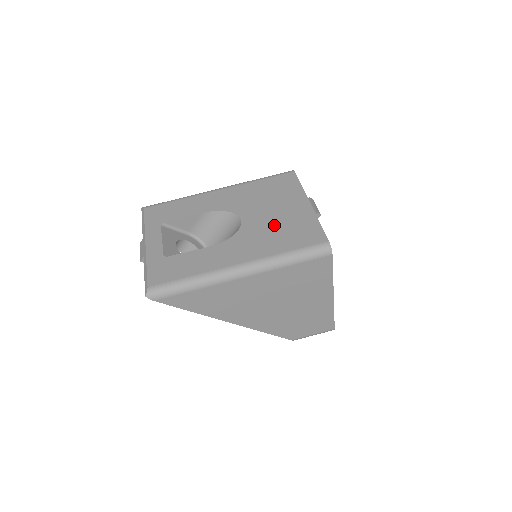
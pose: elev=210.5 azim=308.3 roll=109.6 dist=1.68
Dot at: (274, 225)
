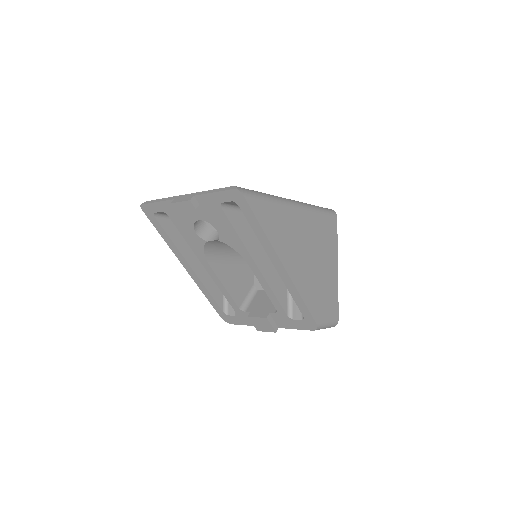
Dot at: occluded
